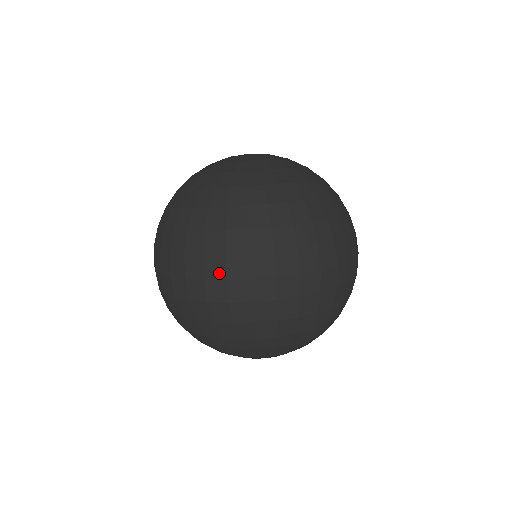
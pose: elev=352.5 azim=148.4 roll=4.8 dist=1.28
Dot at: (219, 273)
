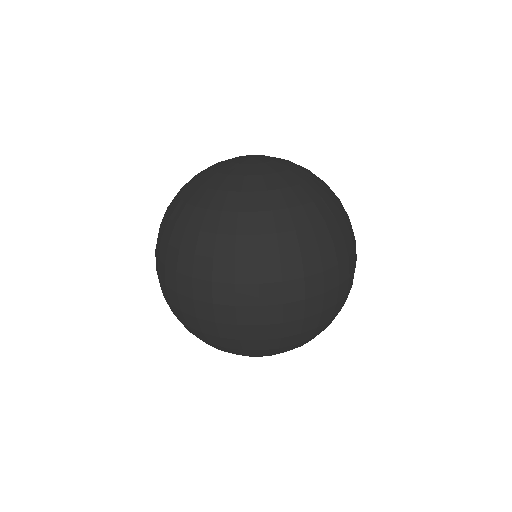
Dot at: (318, 289)
